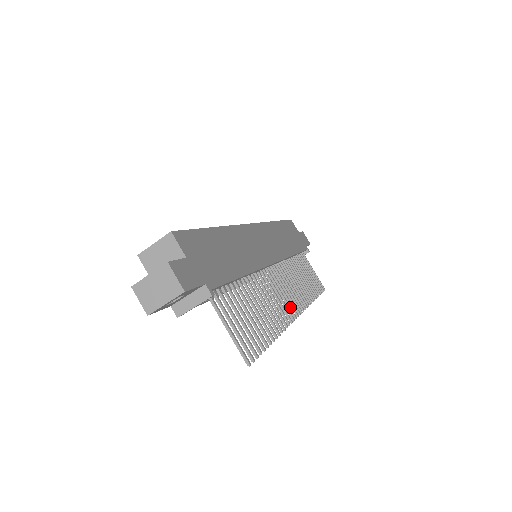
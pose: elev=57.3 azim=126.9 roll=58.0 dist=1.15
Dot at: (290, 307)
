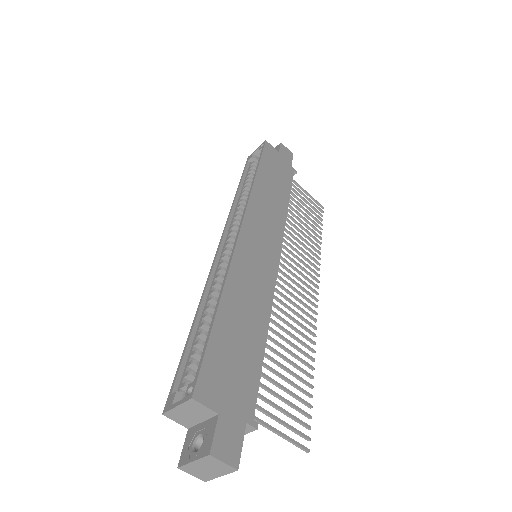
Dot at: (309, 300)
